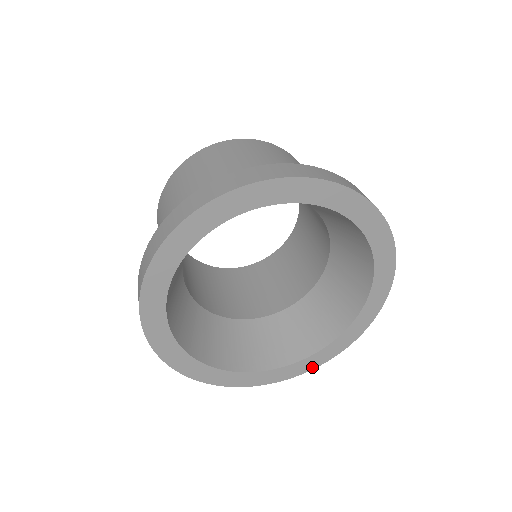
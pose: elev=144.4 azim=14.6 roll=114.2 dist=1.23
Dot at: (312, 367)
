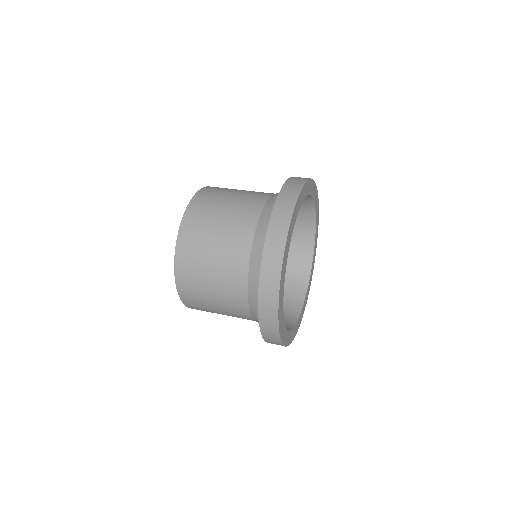
Dot at: (303, 312)
